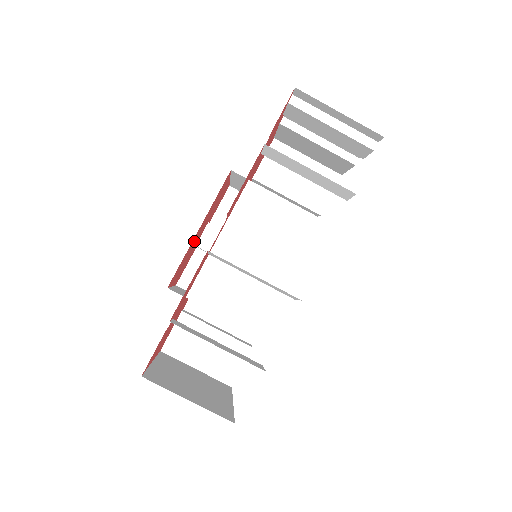
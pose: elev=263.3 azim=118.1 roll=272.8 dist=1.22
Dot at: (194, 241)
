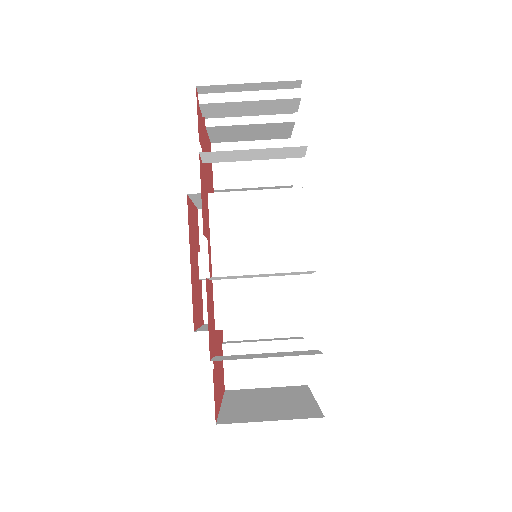
Dot at: (193, 276)
